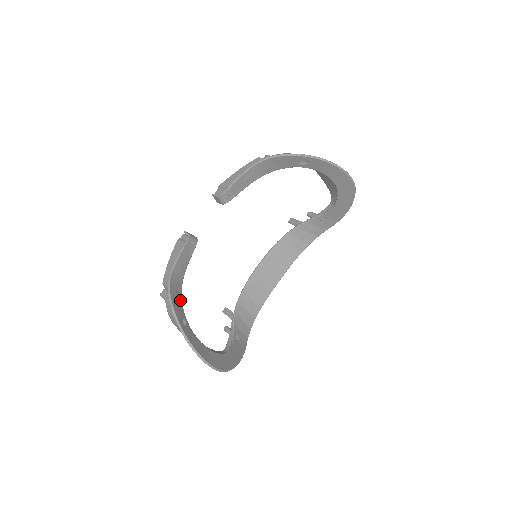
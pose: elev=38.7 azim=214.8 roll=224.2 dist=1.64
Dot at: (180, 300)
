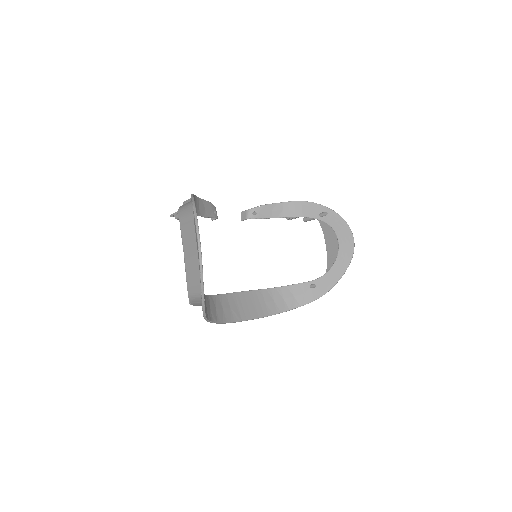
Dot at: occluded
